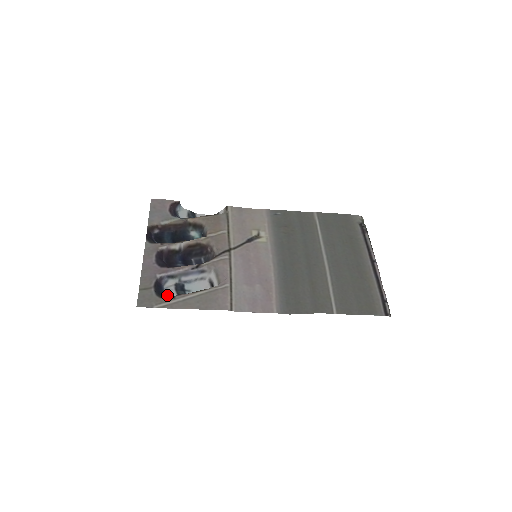
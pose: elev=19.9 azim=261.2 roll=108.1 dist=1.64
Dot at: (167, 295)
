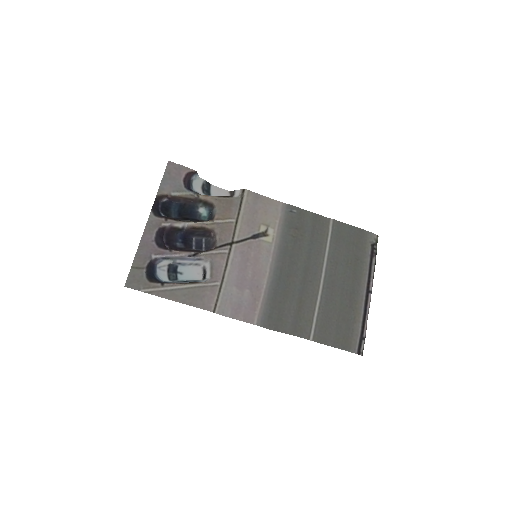
Dot at: (157, 278)
